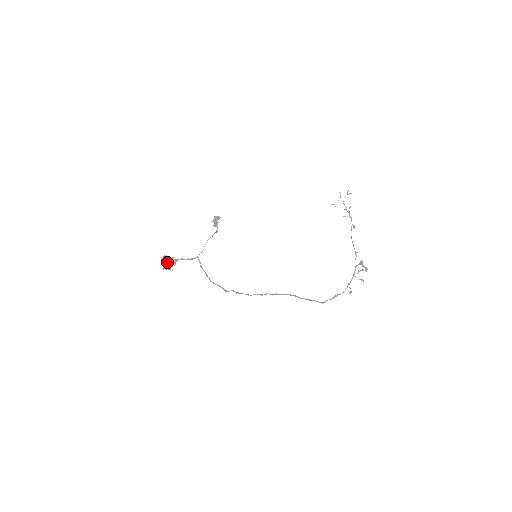
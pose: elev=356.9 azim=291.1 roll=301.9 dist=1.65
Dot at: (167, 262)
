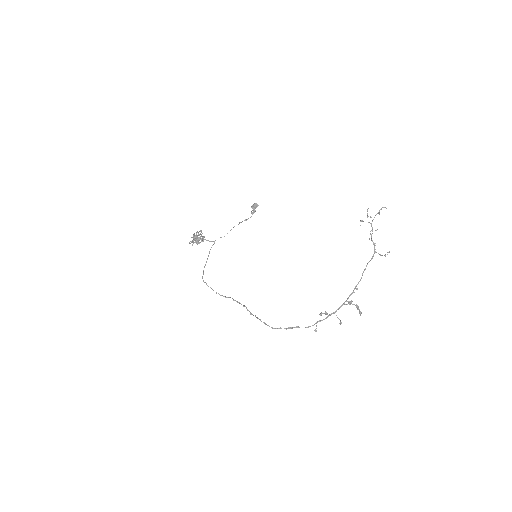
Dot at: (203, 237)
